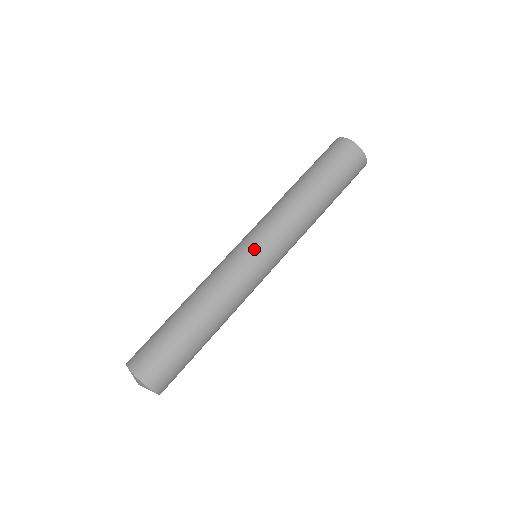
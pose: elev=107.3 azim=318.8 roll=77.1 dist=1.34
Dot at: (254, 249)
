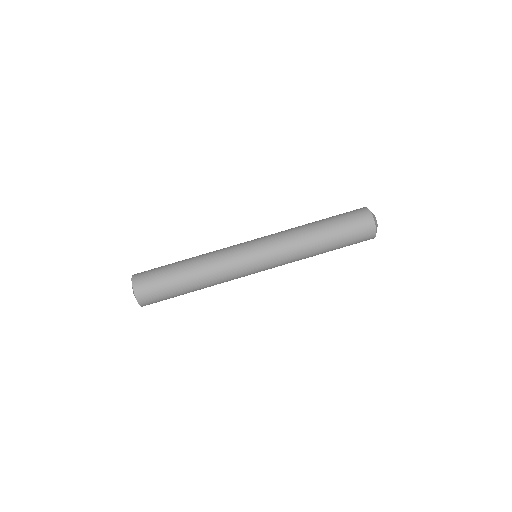
Dot at: (258, 264)
